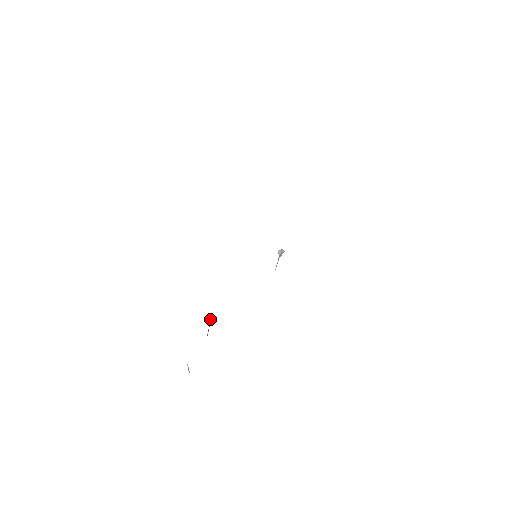
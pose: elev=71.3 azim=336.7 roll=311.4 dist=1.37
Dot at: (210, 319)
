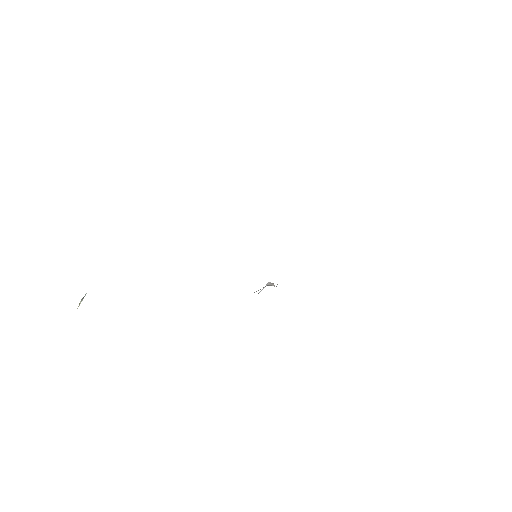
Dot at: occluded
